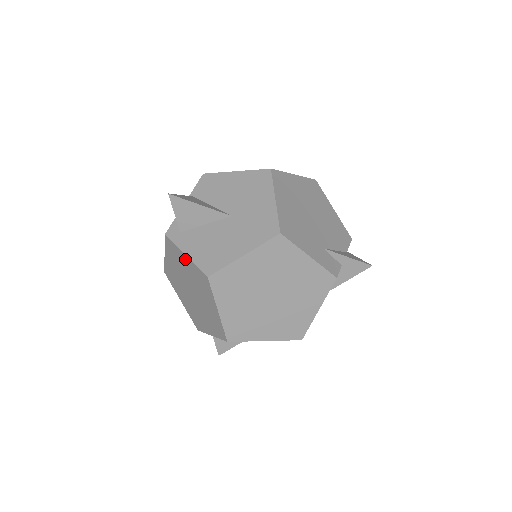
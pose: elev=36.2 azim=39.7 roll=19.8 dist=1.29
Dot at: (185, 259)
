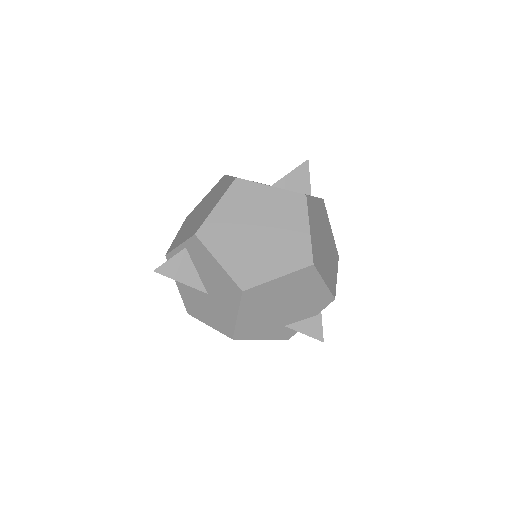
Dot at: occluded
